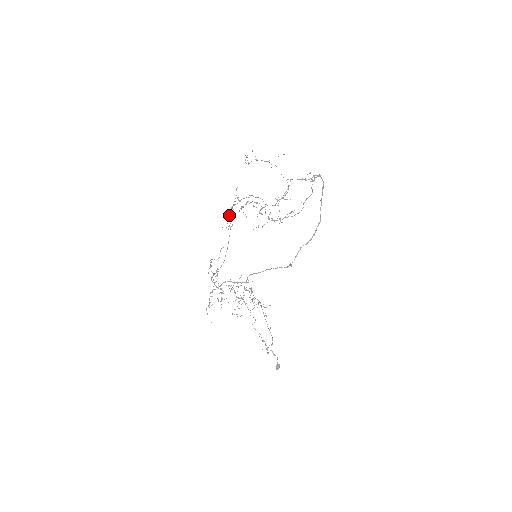
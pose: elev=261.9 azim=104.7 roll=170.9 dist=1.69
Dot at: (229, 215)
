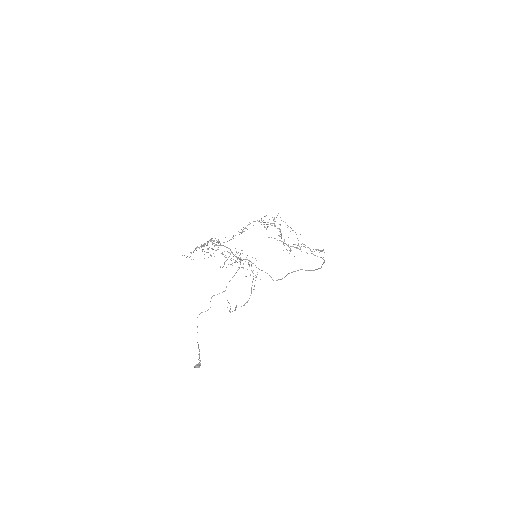
Dot at: occluded
